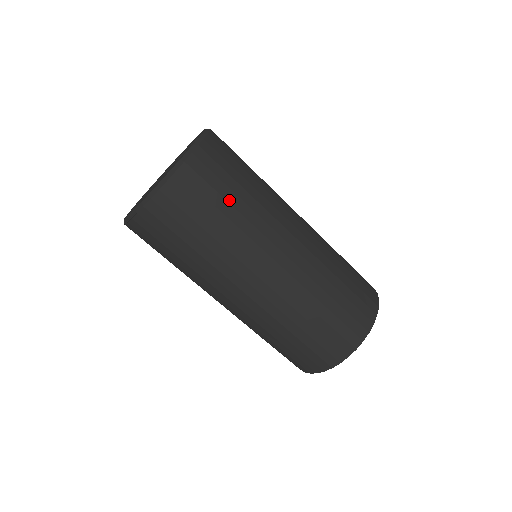
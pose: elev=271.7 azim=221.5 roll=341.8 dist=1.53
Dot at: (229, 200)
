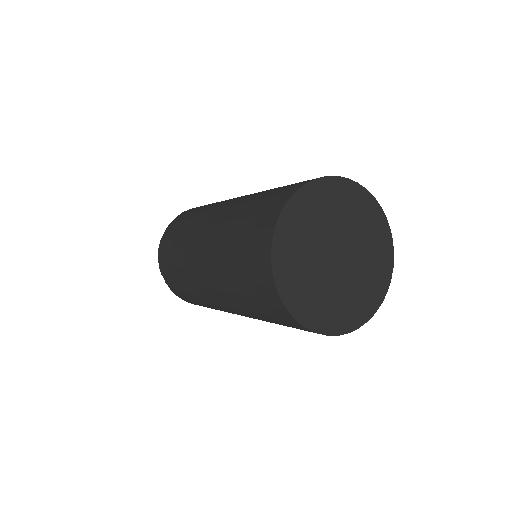
Dot at: occluded
